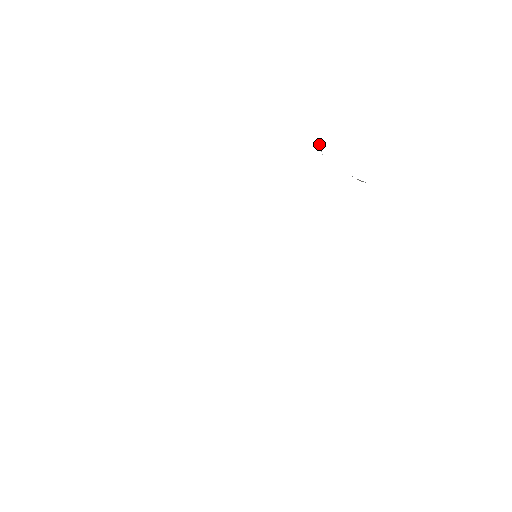
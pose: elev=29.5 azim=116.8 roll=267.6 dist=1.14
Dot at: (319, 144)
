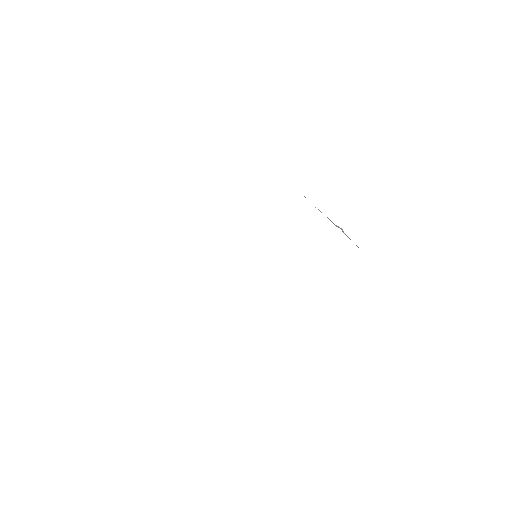
Dot at: occluded
